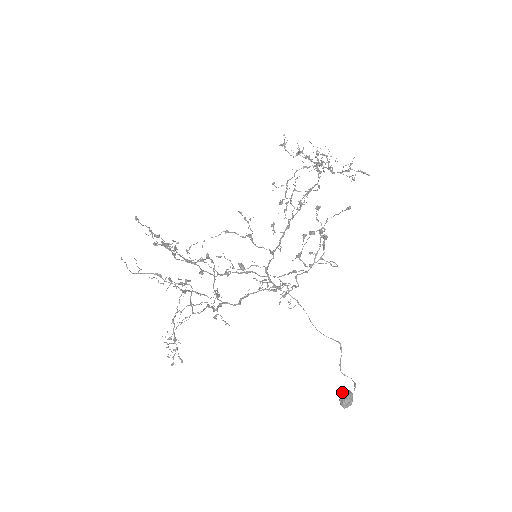
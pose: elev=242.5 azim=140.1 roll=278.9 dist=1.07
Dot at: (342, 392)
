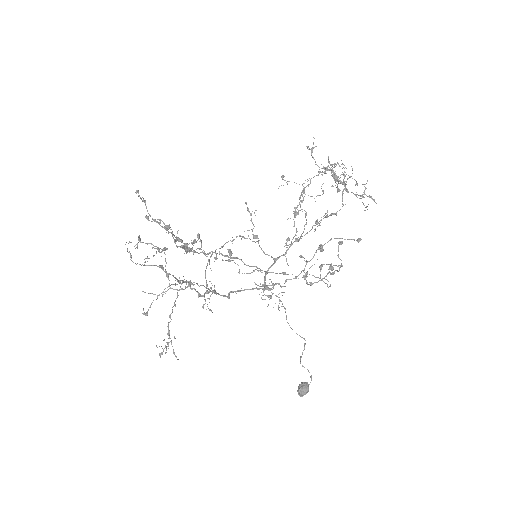
Dot at: (302, 384)
